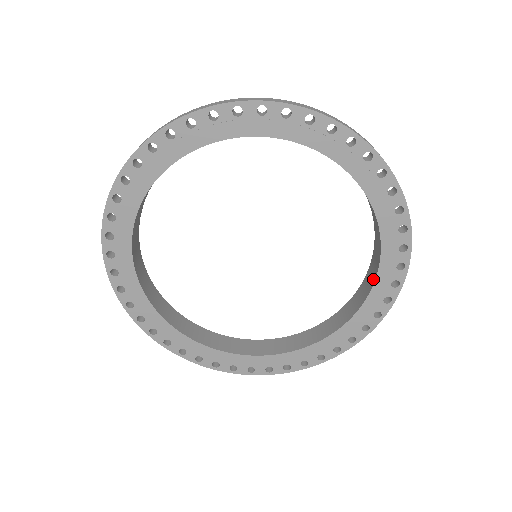
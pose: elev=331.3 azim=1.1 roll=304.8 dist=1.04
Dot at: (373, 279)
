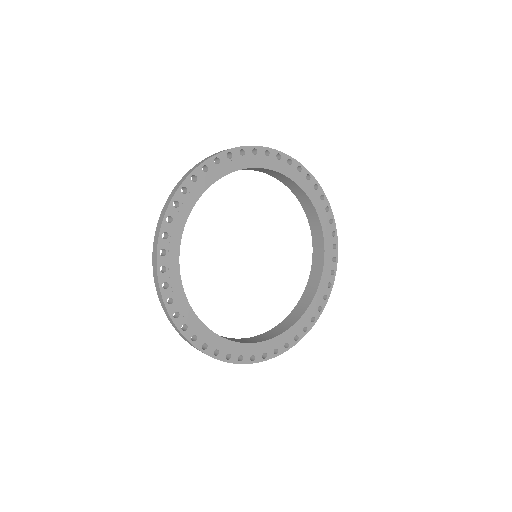
Dot at: (306, 198)
